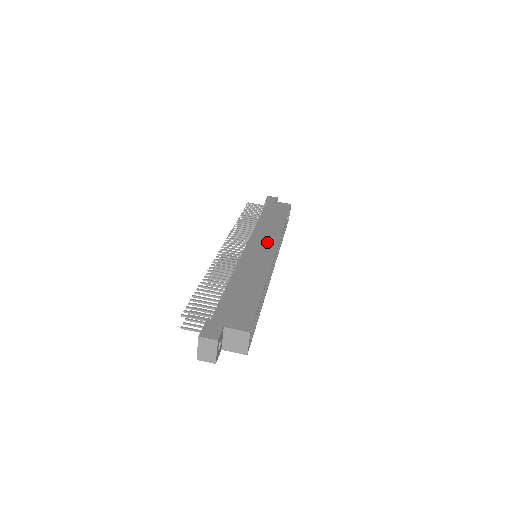
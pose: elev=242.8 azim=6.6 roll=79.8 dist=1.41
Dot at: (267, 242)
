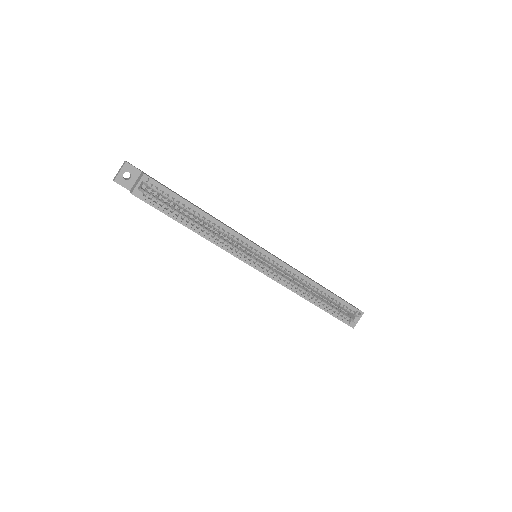
Dot at: (275, 256)
